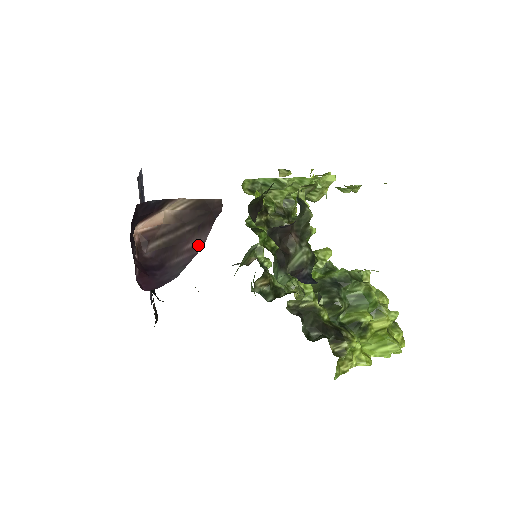
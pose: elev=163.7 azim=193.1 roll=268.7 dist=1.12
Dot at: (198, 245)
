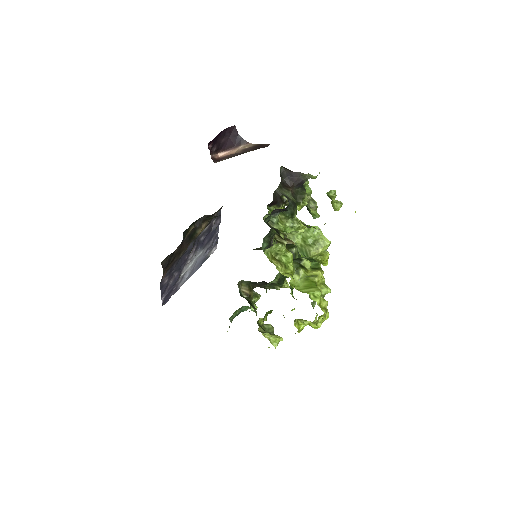
Dot at: occluded
